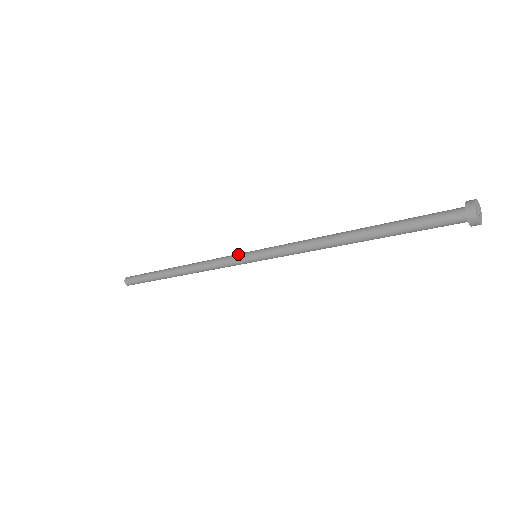
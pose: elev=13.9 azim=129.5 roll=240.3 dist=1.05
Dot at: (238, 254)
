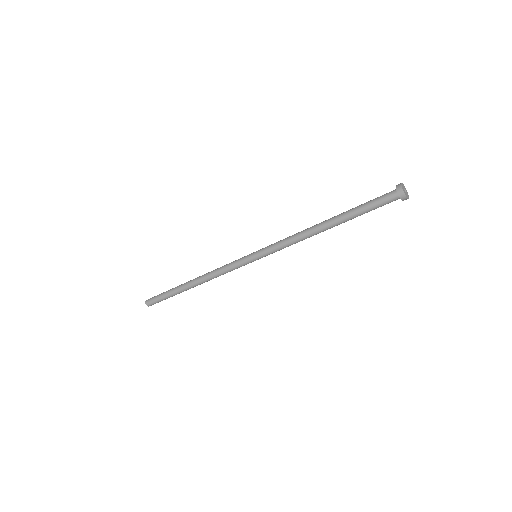
Dot at: (242, 257)
